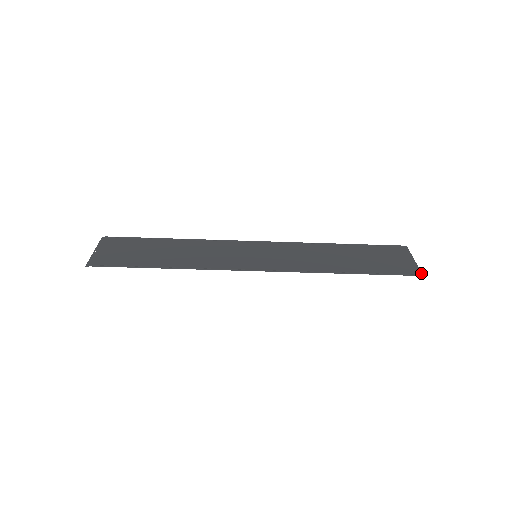
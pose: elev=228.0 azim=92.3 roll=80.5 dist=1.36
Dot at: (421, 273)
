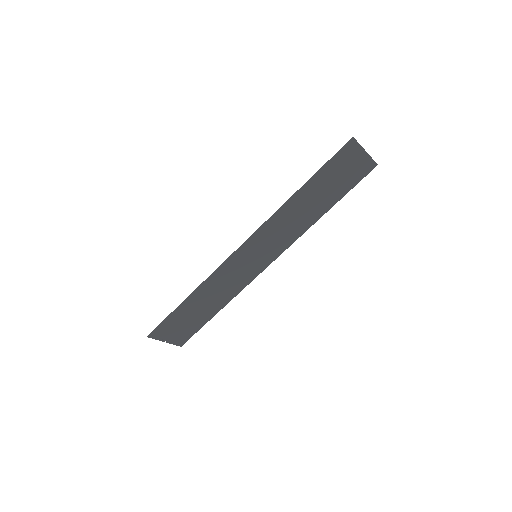
Dot at: (355, 141)
